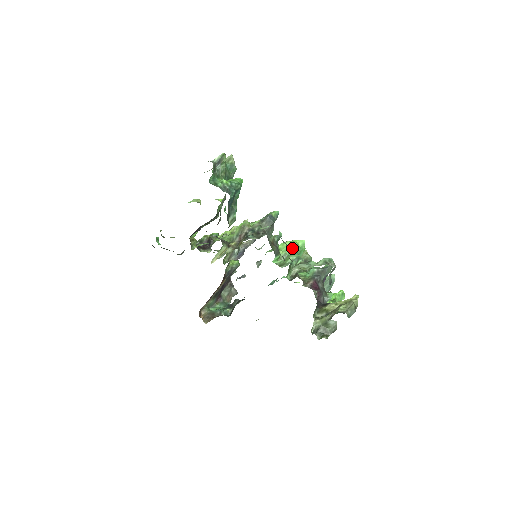
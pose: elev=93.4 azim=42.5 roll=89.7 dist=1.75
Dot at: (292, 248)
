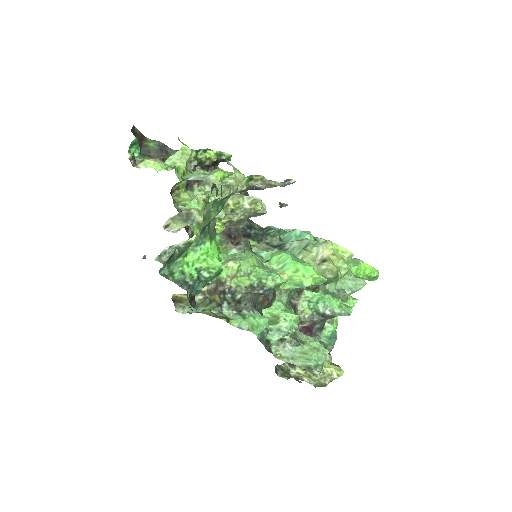
Dot at: (300, 287)
